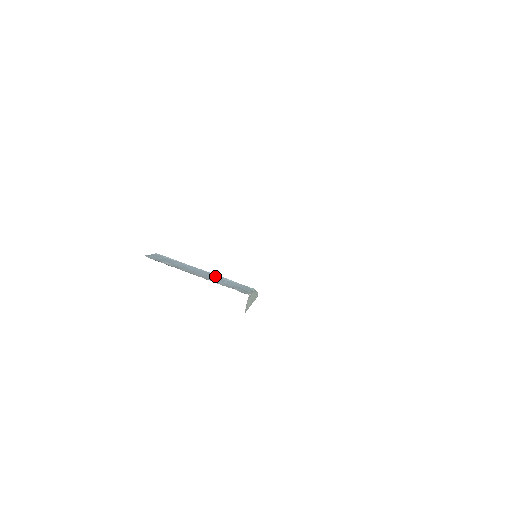
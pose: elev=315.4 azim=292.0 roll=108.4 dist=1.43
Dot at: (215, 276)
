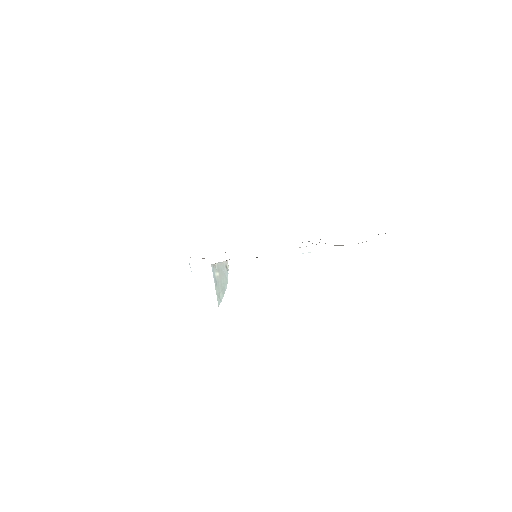
Dot at: occluded
